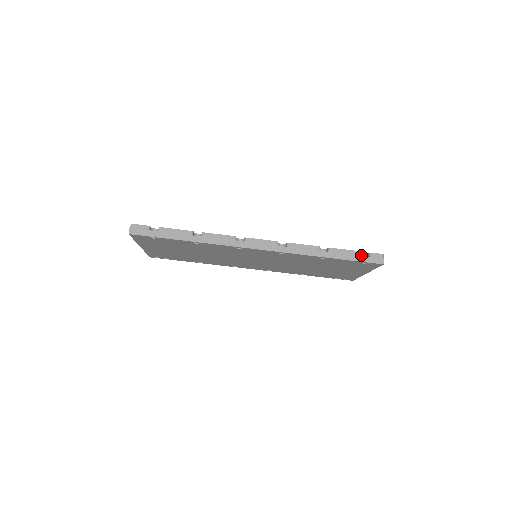
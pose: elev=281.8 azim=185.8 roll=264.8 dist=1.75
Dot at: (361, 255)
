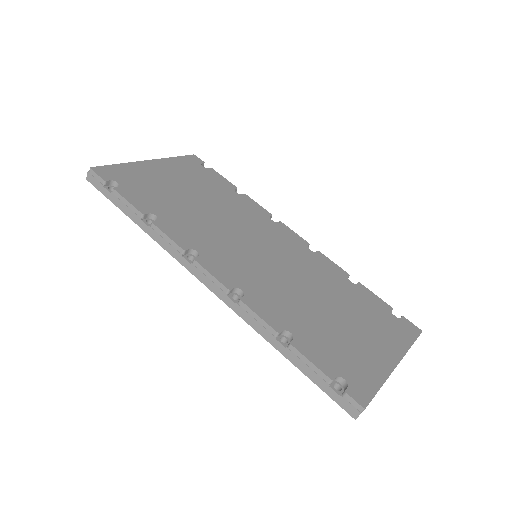
Dot at: (340, 379)
